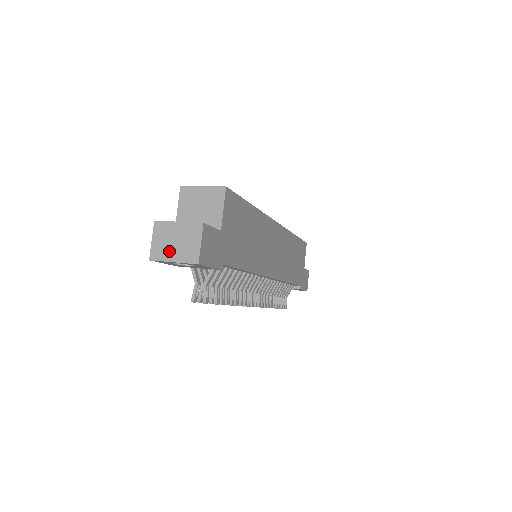
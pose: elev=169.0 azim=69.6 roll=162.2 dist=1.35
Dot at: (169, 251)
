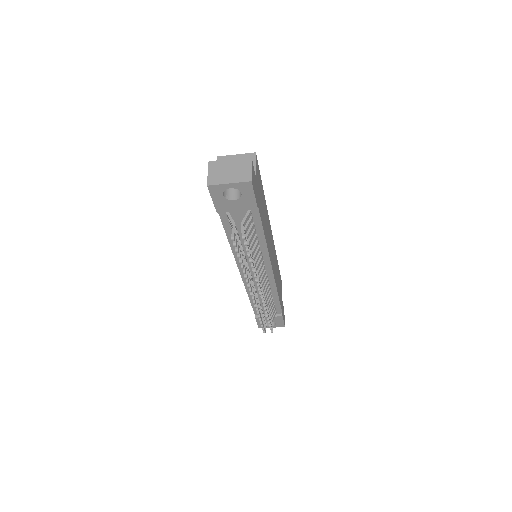
Dot at: (224, 177)
